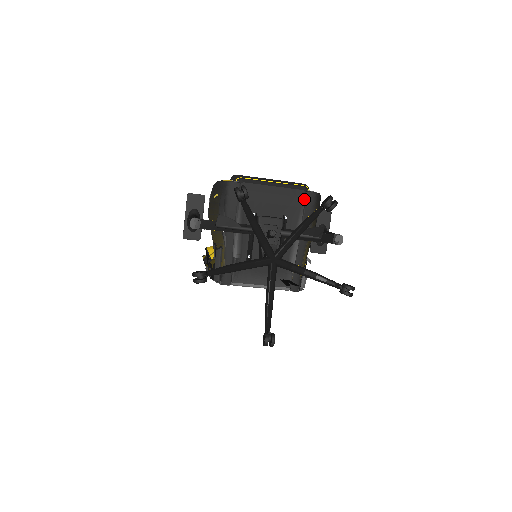
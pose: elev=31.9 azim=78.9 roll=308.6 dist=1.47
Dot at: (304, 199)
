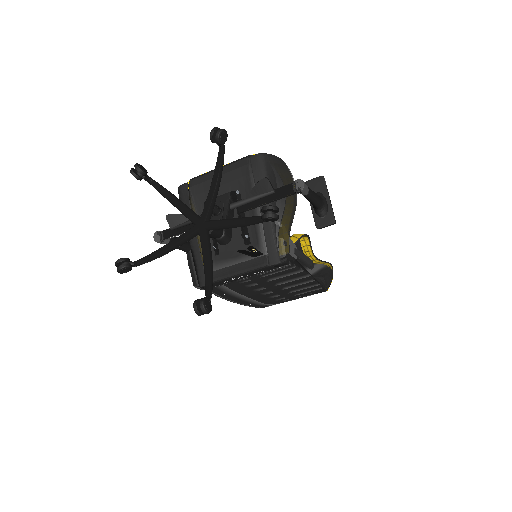
Dot at: (249, 165)
